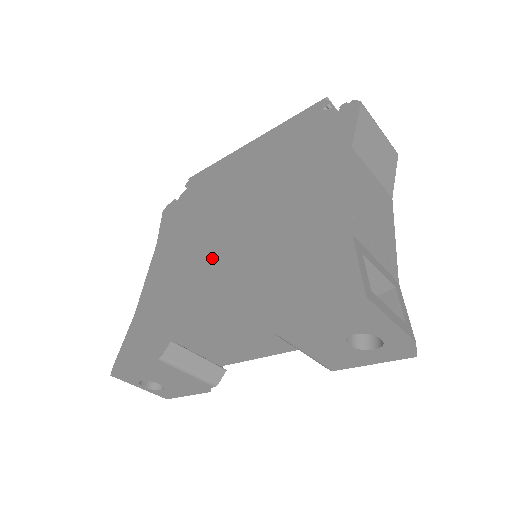
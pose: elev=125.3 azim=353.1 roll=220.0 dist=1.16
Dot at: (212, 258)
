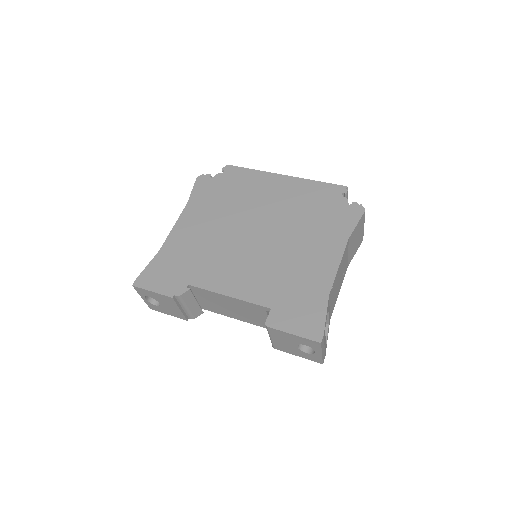
Dot at: (234, 248)
